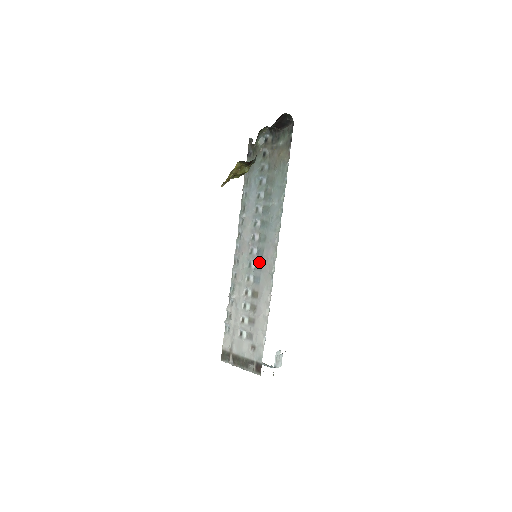
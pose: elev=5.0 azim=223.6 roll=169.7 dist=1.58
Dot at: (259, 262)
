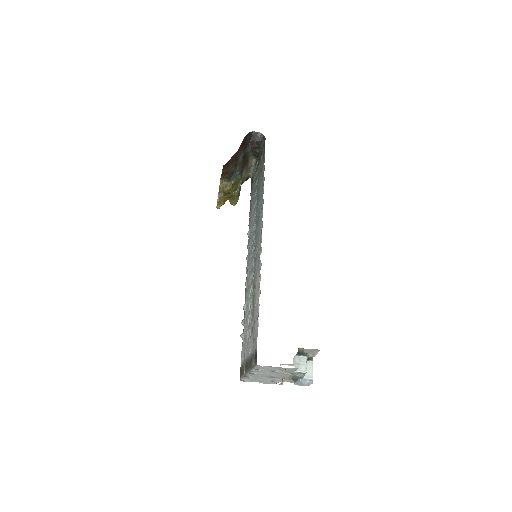
Dot at: (255, 257)
